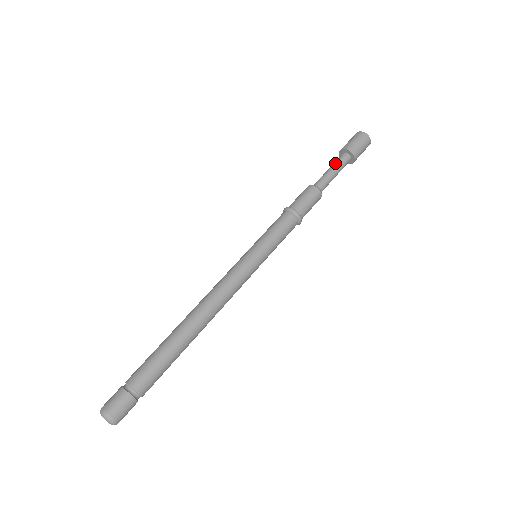
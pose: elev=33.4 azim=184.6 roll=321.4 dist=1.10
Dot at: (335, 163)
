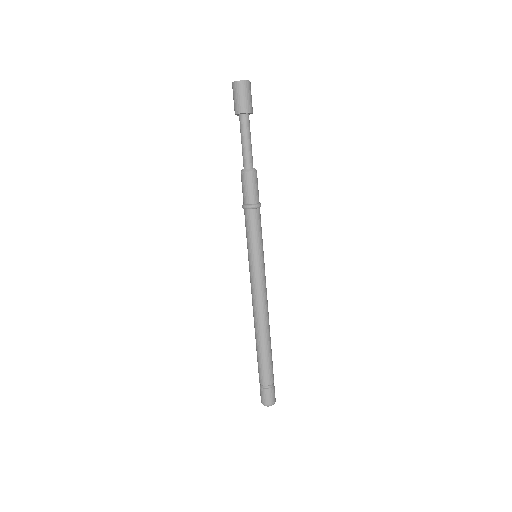
Dot at: (247, 132)
